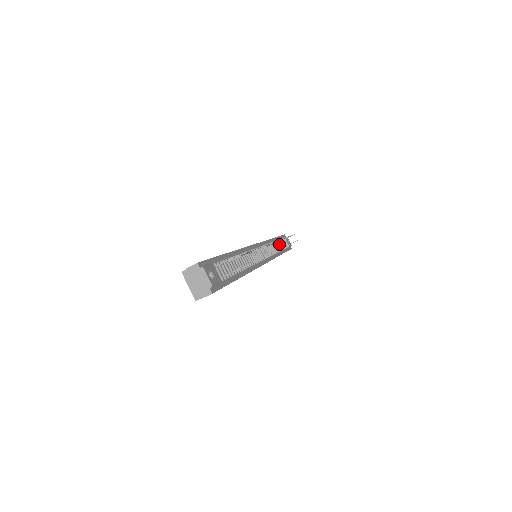
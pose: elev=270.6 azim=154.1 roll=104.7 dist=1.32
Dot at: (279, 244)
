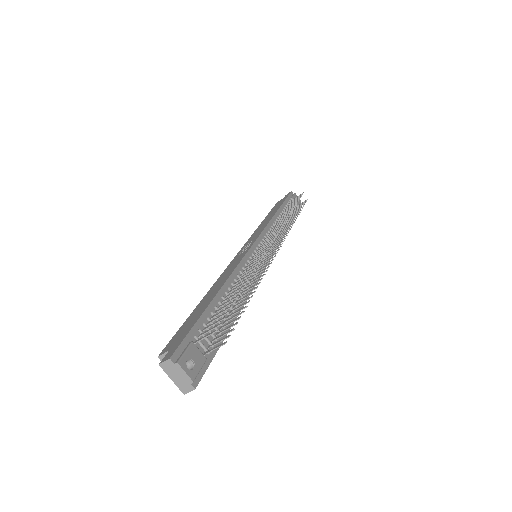
Dot at: occluded
